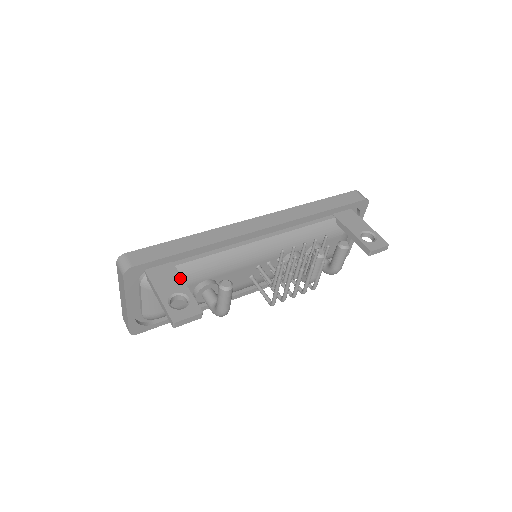
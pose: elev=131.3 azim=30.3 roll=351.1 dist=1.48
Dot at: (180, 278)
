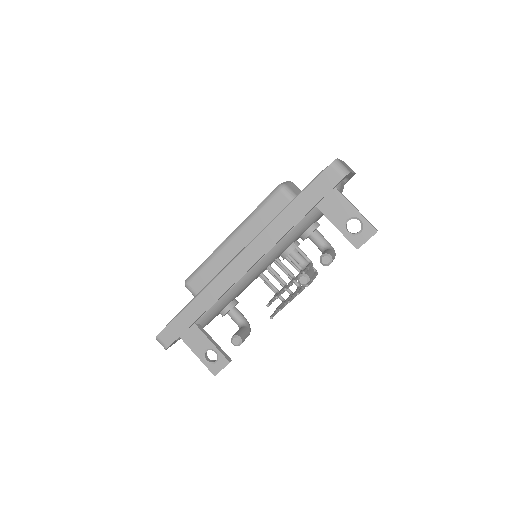
Dot at: (203, 335)
